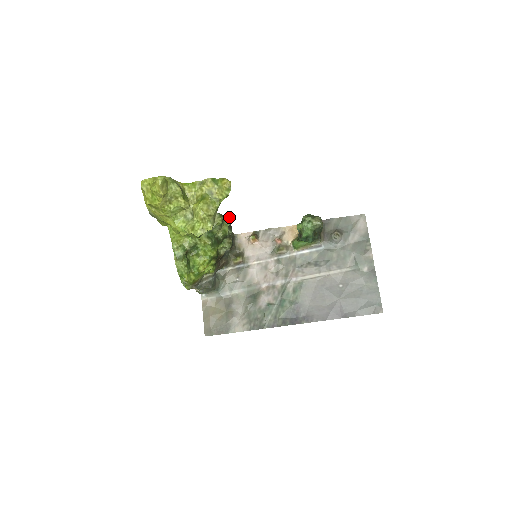
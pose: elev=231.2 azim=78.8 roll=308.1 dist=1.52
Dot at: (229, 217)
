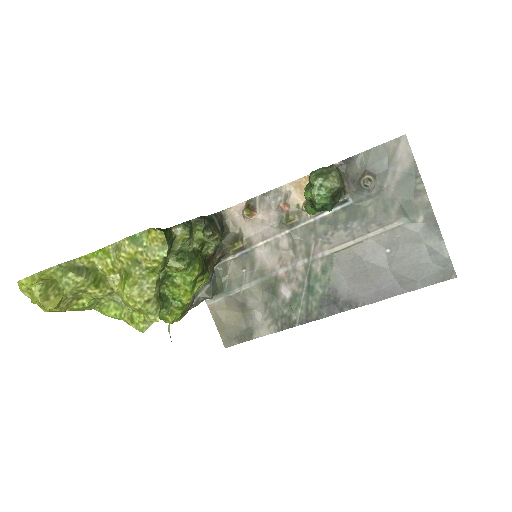
Dot at: (199, 218)
